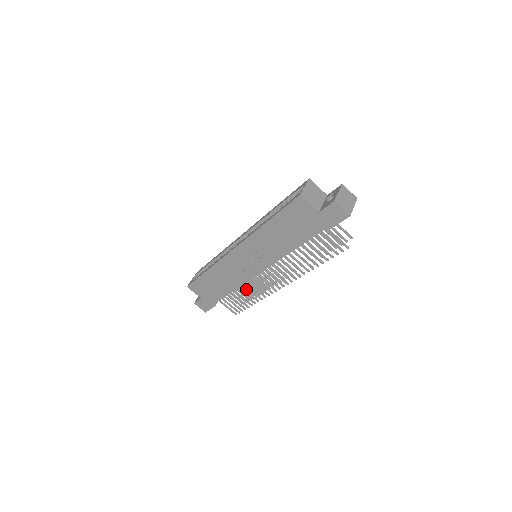
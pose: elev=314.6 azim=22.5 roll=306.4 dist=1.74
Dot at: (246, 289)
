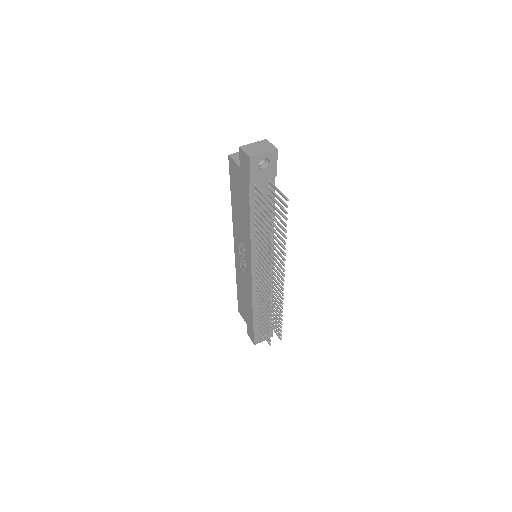
Dot at: (274, 311)
